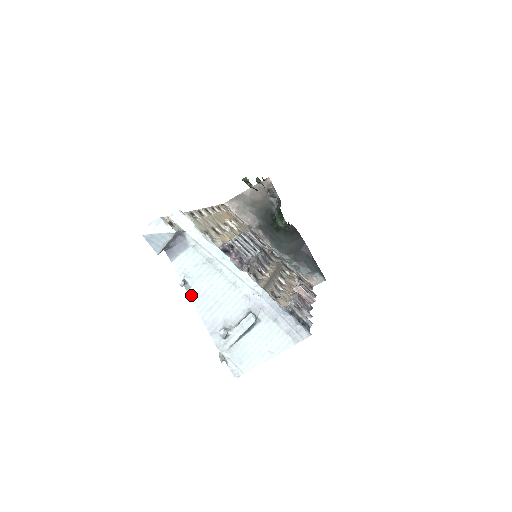
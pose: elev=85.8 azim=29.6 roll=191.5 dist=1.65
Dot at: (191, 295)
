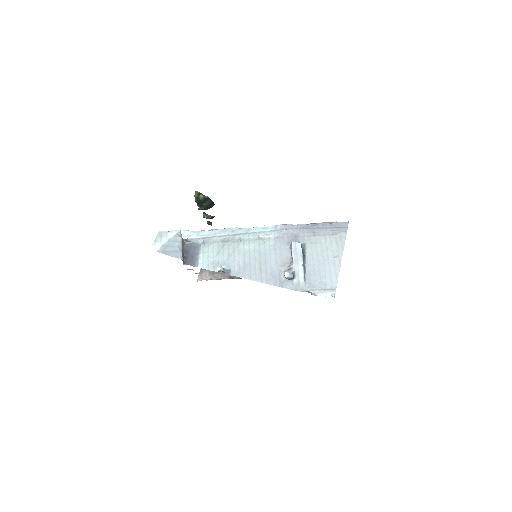
Dot at: (236, 275)
